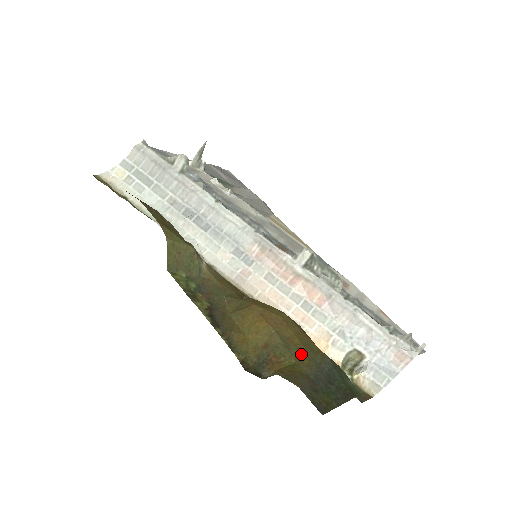
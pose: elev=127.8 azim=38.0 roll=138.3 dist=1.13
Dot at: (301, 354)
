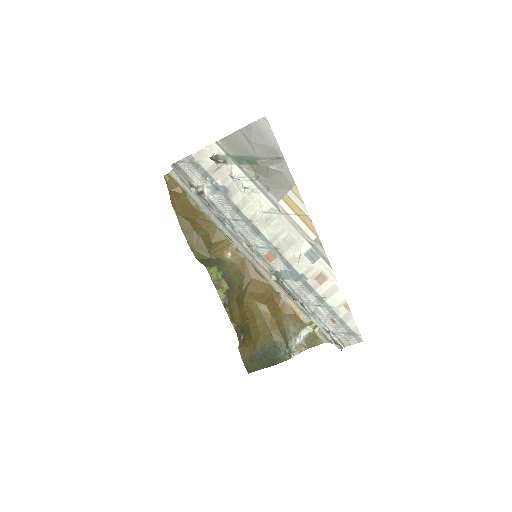
Dot at: (256, 338)
